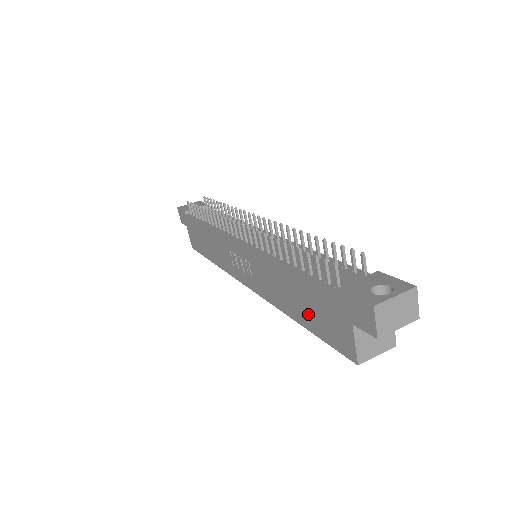
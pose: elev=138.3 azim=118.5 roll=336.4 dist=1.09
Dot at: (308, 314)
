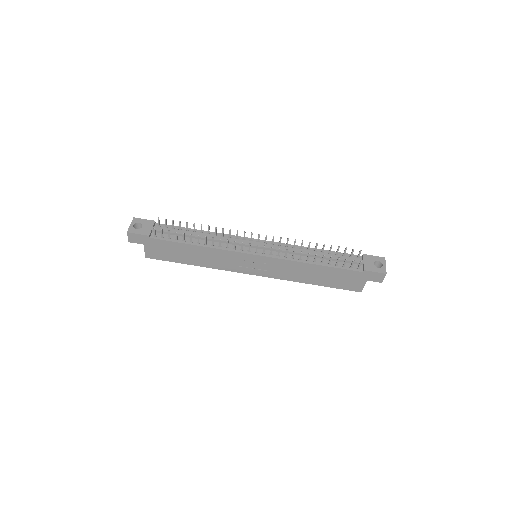
Dot at: (329, 281)
